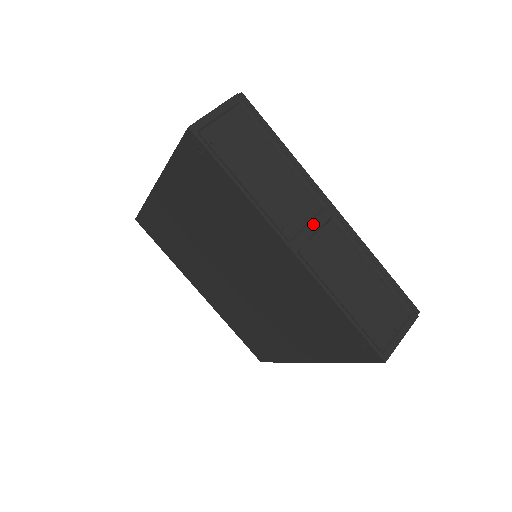
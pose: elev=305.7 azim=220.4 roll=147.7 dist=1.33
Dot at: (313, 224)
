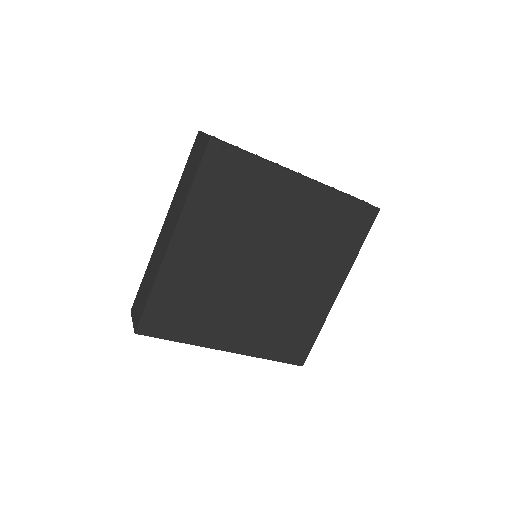
Dot at: occluded
